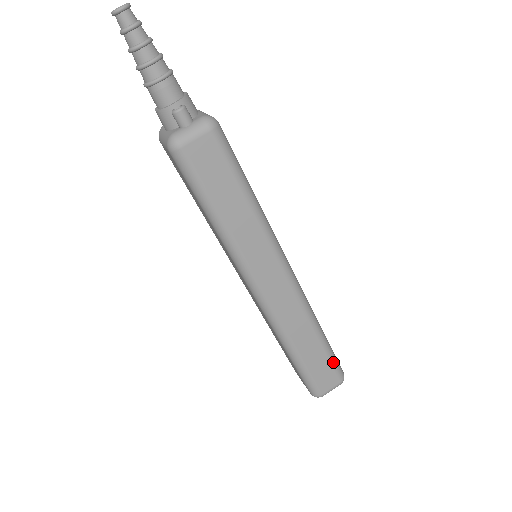
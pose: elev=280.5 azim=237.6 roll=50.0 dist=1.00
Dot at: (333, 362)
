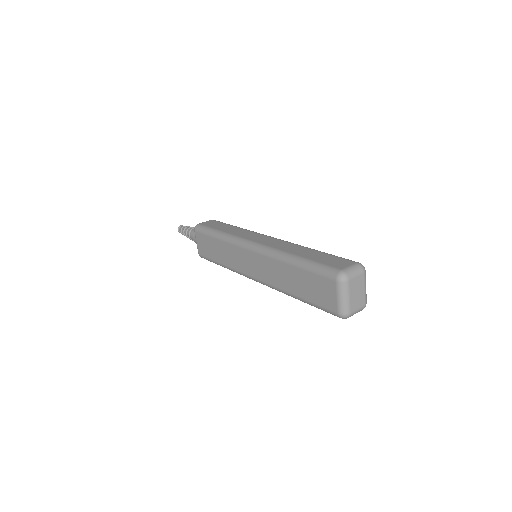
Dot at: (338, 257)
